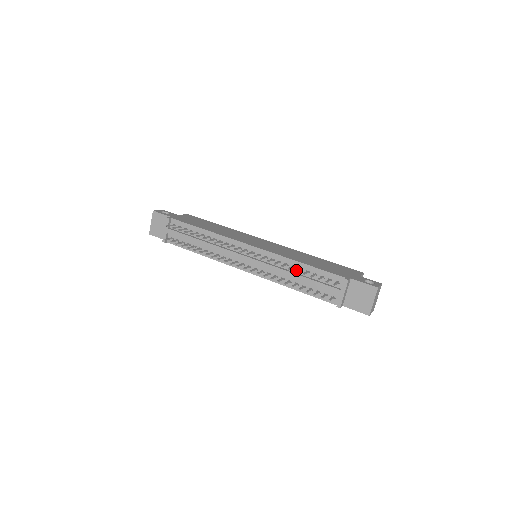
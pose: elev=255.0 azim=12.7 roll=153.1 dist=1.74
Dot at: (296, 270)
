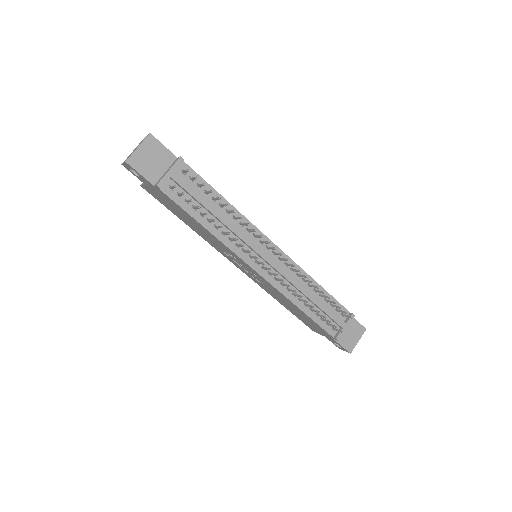
Dot at: occluded
